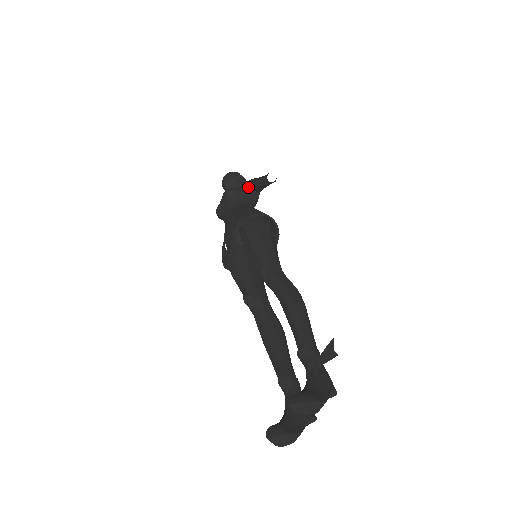
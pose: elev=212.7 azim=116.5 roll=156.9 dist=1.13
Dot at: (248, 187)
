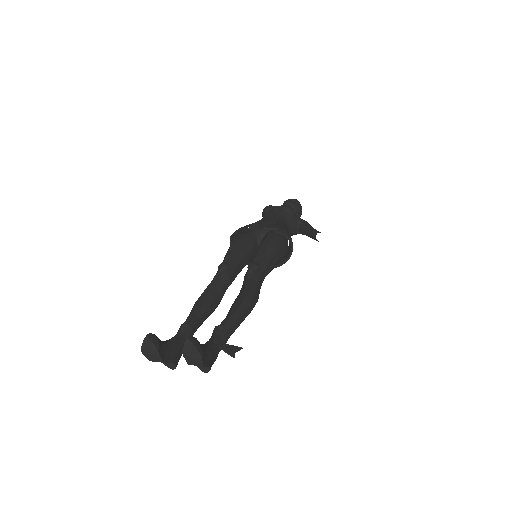
Dot at: (300, 222)
